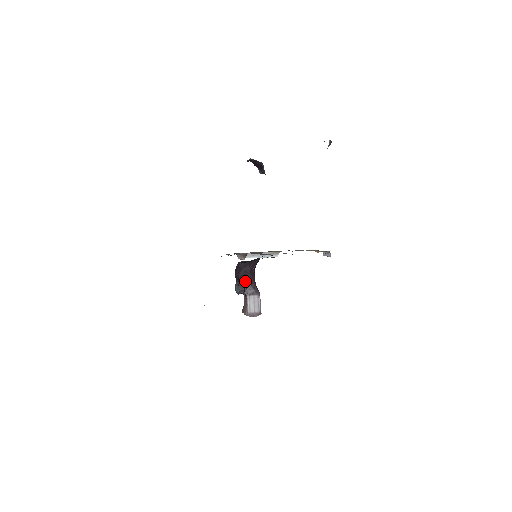
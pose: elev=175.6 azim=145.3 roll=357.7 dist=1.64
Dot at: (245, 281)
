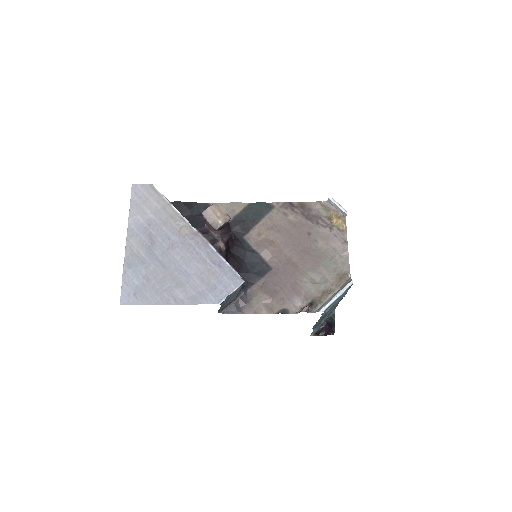
Dot at: occluded
